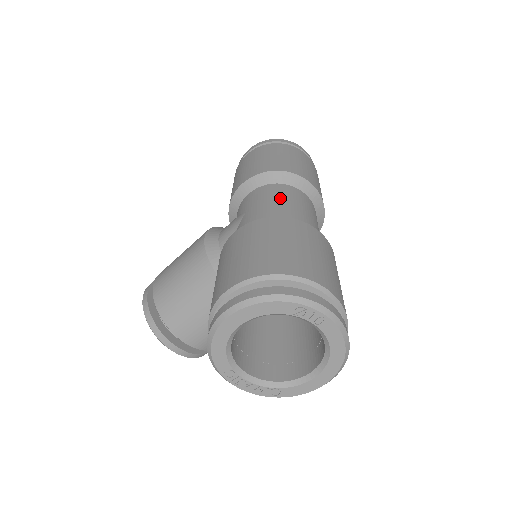
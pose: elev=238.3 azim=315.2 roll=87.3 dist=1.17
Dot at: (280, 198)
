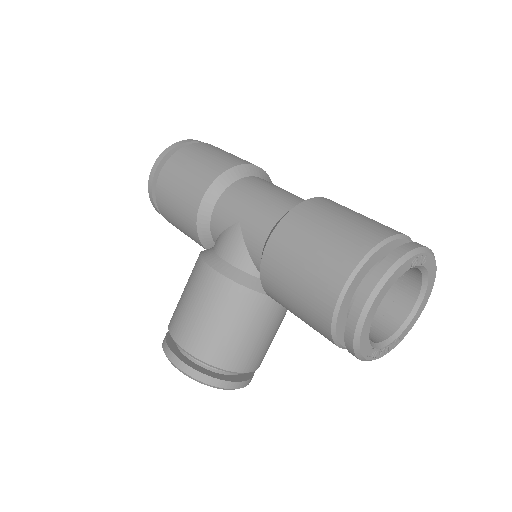
Dot at: (259, 191)
